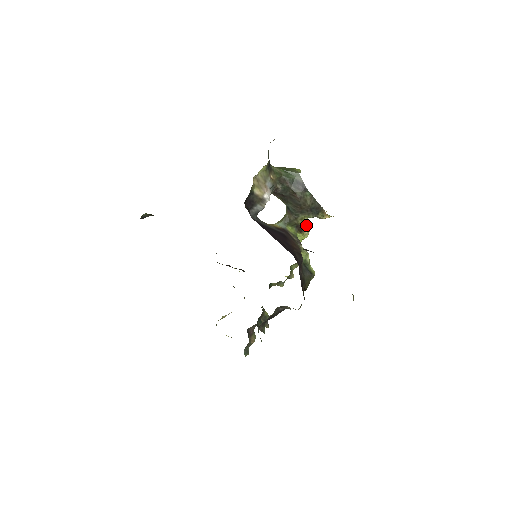
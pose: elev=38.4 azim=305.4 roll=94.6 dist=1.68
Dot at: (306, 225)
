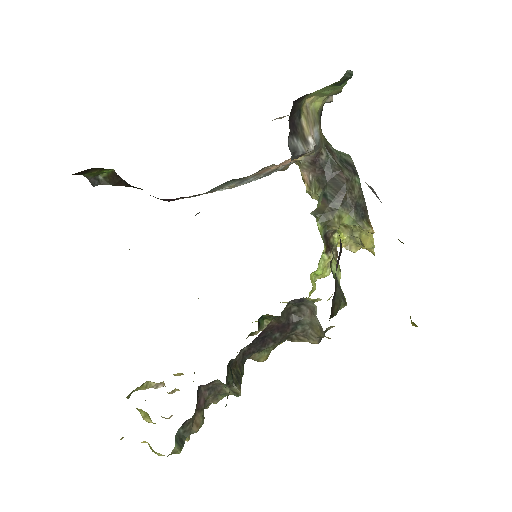
Dot at: occluded
